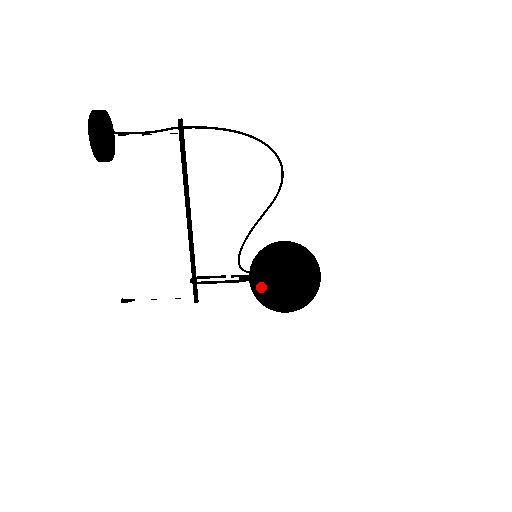
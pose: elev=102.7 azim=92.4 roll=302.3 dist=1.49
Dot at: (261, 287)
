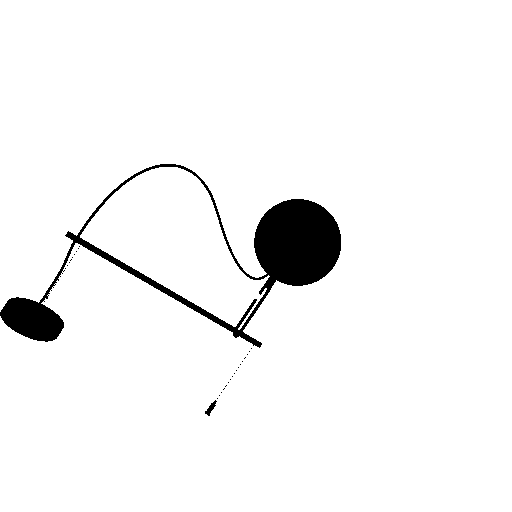
Dot at: (288, 274)
